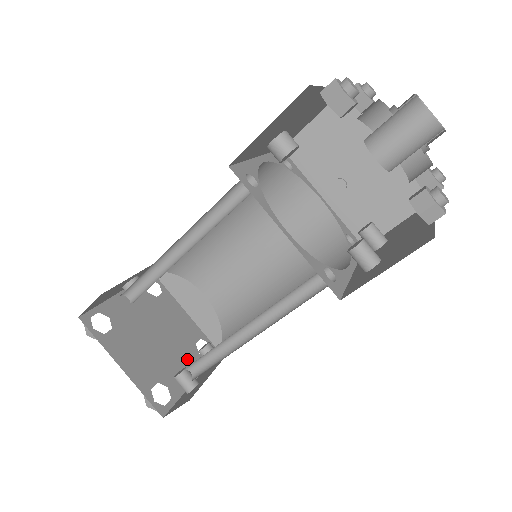
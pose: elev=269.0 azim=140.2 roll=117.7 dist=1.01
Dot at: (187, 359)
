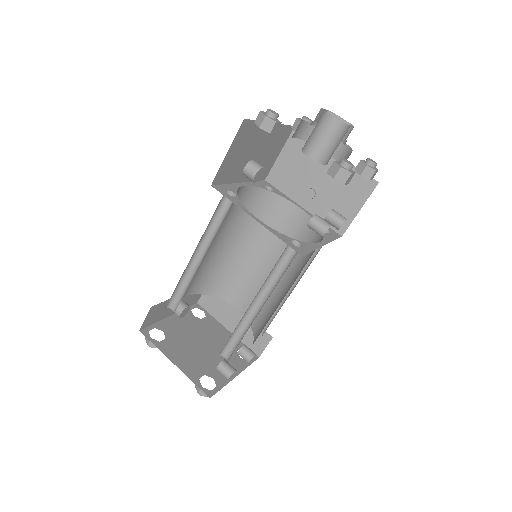
Dot at: (229, 361)
